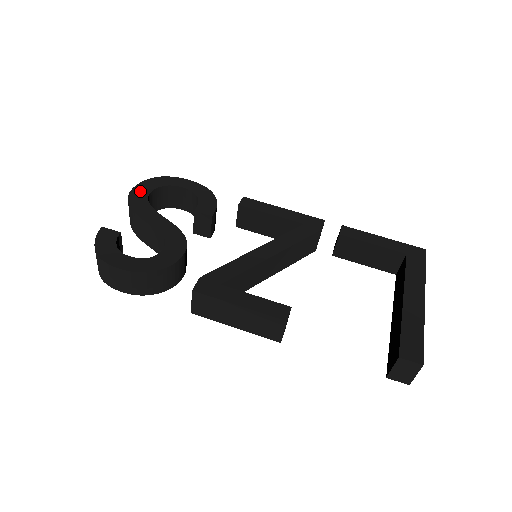
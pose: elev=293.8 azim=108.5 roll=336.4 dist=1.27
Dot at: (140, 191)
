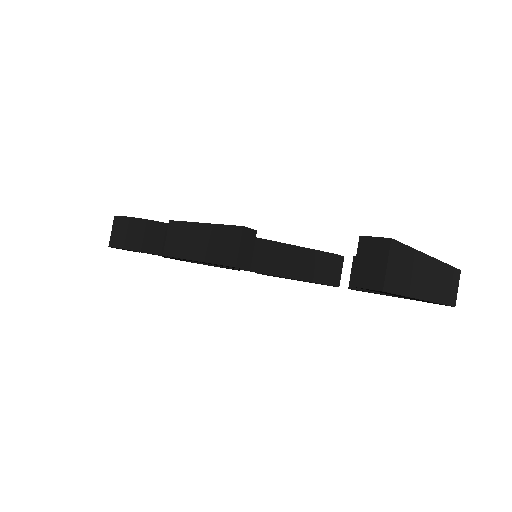
Dot at: occluded
